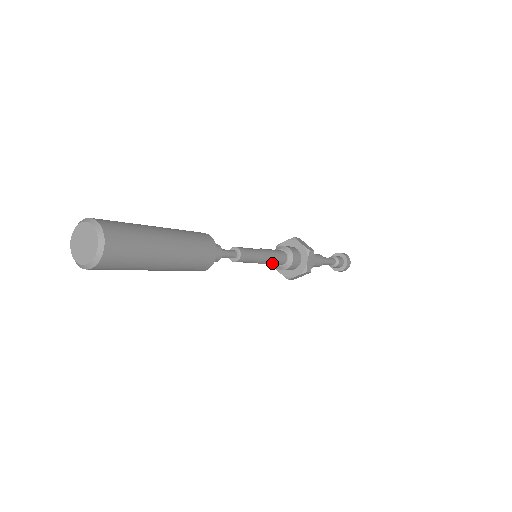
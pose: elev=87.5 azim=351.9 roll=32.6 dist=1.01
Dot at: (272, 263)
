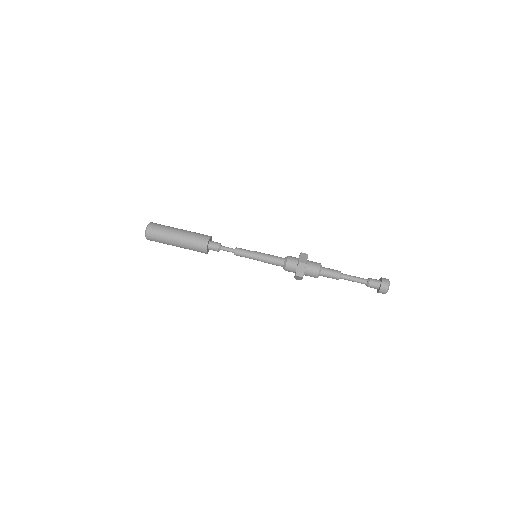
Dot at: (270, 260)
